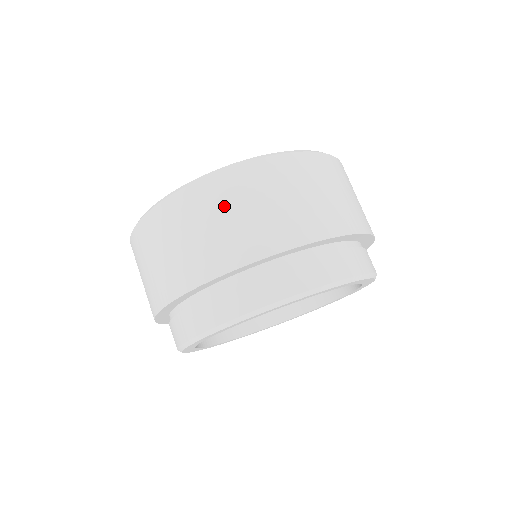
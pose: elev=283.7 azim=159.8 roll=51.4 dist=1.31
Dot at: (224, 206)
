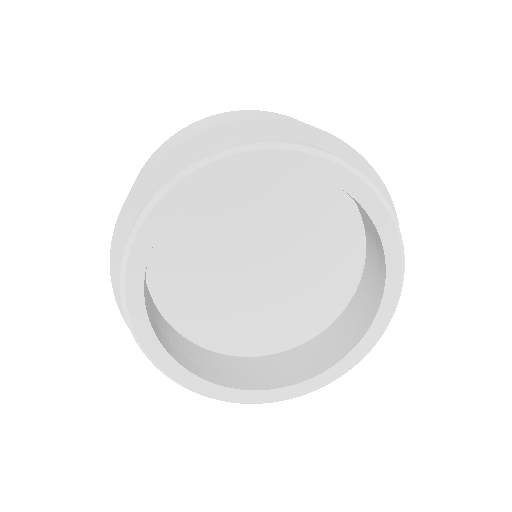
Dot at: (151, 158)
